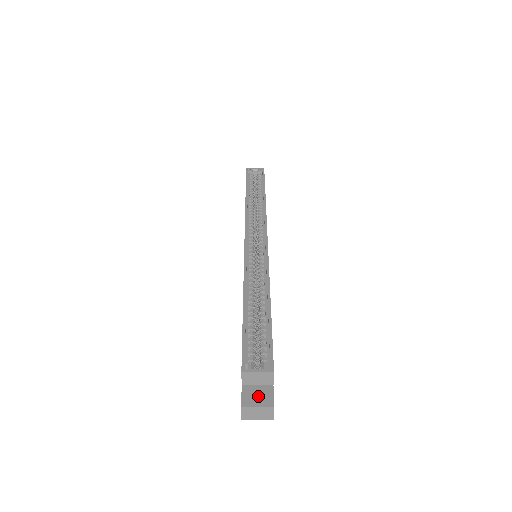
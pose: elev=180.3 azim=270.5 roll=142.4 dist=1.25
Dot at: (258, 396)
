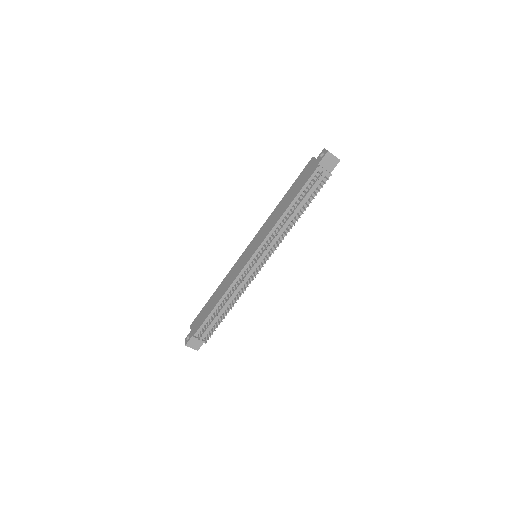
Dot at: occluded
